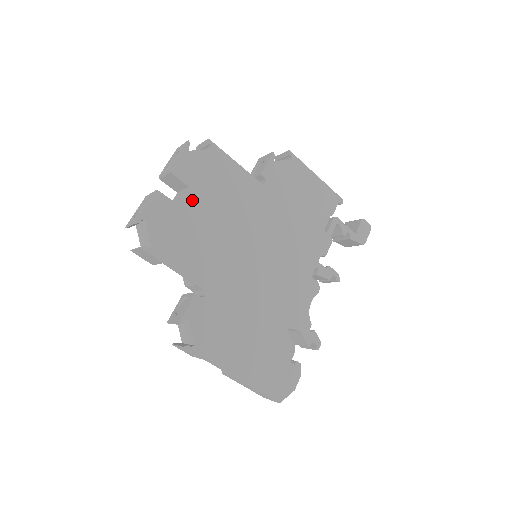
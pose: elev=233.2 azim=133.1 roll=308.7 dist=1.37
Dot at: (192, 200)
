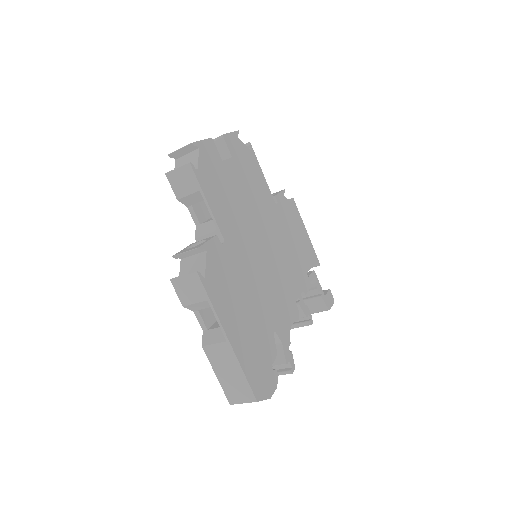
Dot at: (232, 167)
